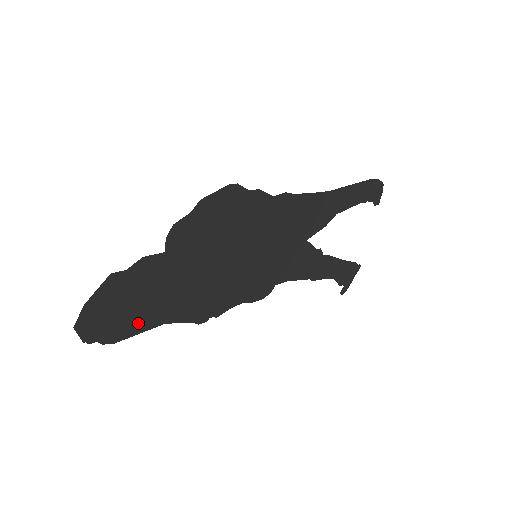
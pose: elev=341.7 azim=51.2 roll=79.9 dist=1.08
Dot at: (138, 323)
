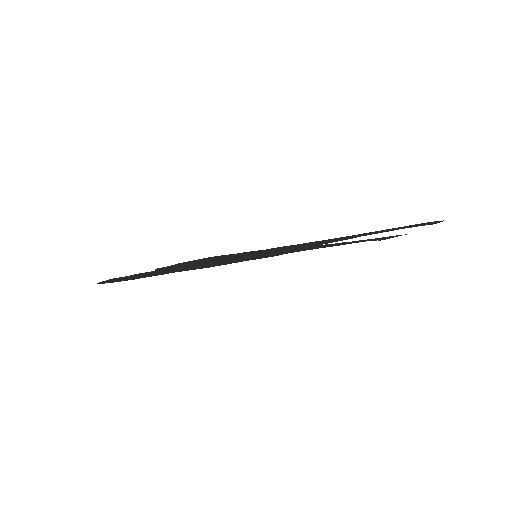
Dot at: (149, 276)
